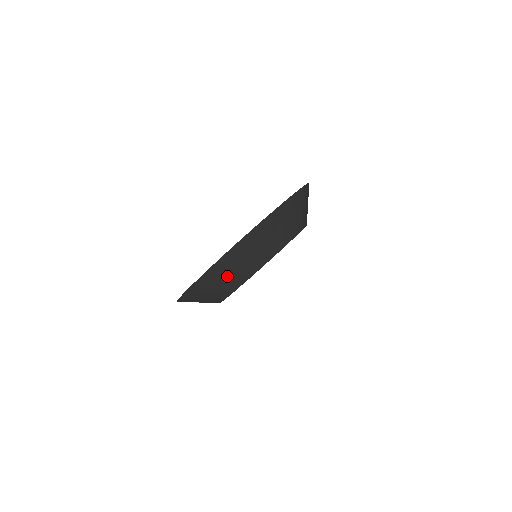
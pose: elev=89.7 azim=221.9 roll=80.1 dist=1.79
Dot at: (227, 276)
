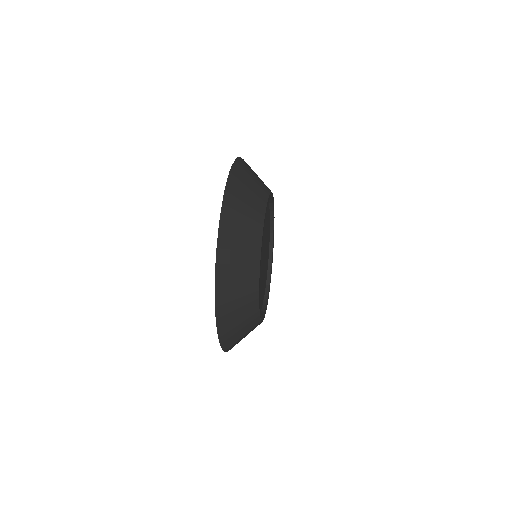
Dot at: occluded
